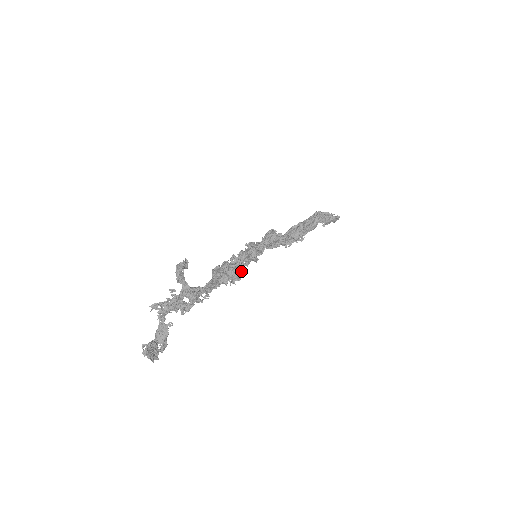
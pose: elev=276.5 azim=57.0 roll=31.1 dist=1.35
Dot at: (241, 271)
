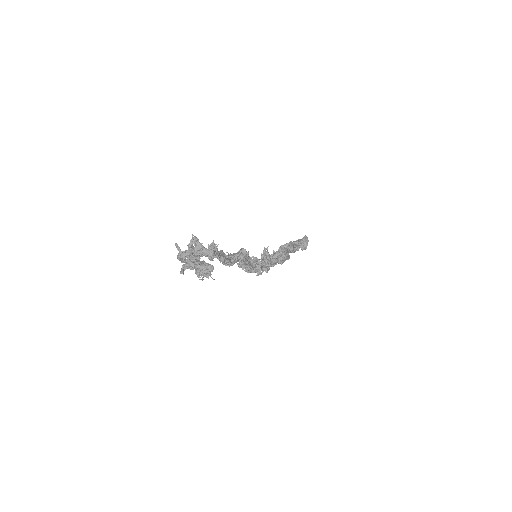
Dot at: occluded
